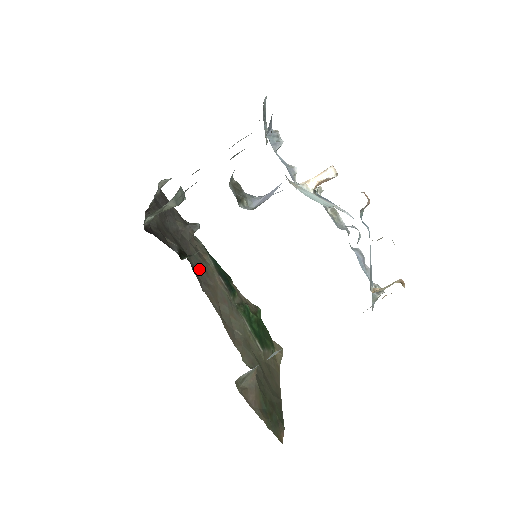
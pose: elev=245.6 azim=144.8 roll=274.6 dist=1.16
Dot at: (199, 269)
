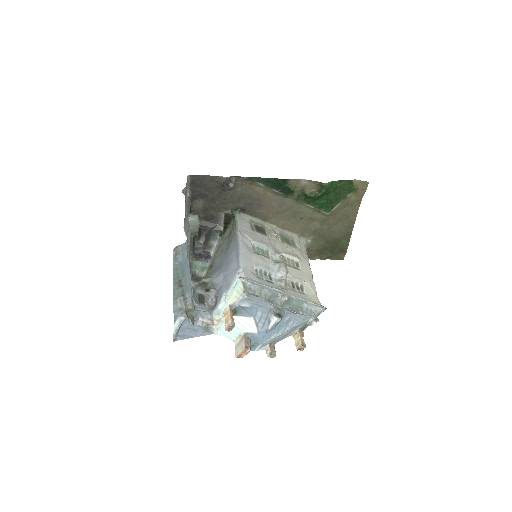
Dot at: (250, 204)
